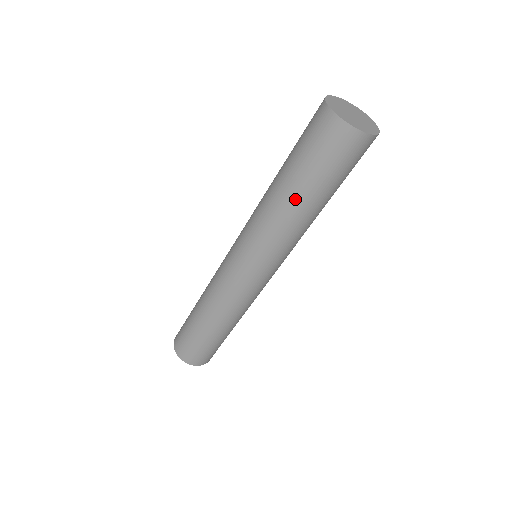
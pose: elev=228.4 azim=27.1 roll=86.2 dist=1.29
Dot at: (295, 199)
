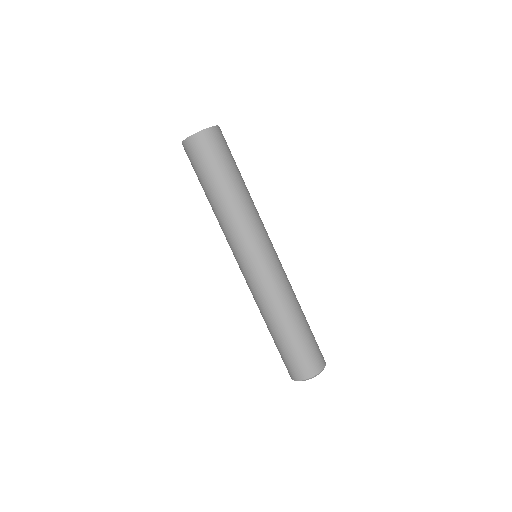
Dot at: (229, 190)
